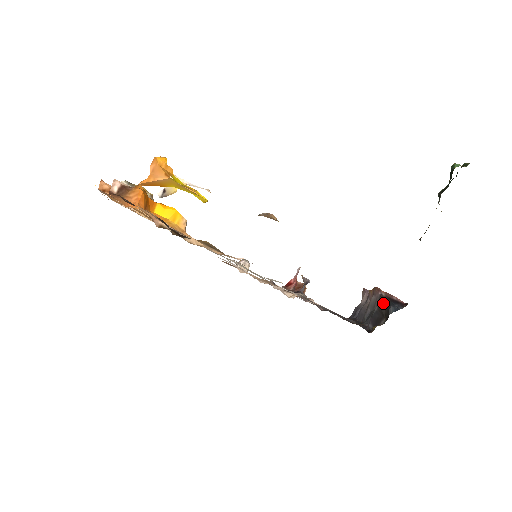
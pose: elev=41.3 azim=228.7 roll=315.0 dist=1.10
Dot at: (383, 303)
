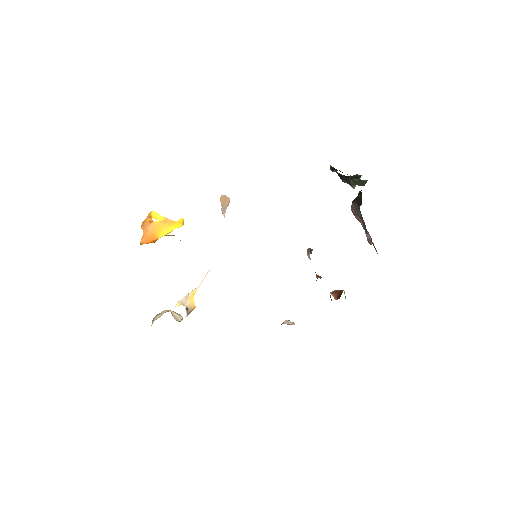
Dot at: (356, 199)
